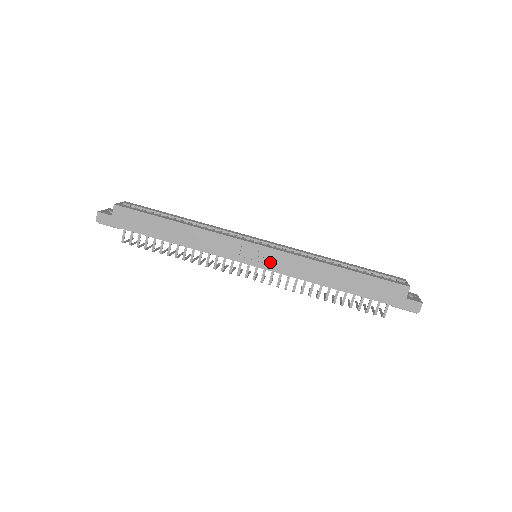
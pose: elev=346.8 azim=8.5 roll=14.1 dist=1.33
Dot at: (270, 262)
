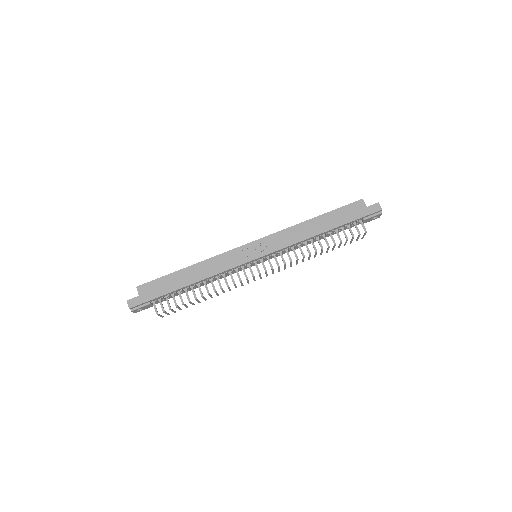
Dot at: (267, 247)
